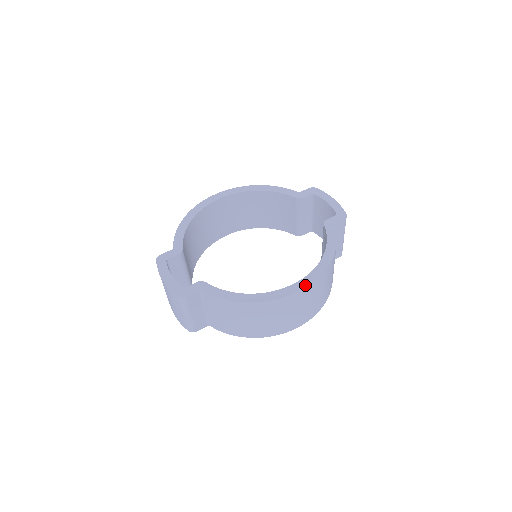
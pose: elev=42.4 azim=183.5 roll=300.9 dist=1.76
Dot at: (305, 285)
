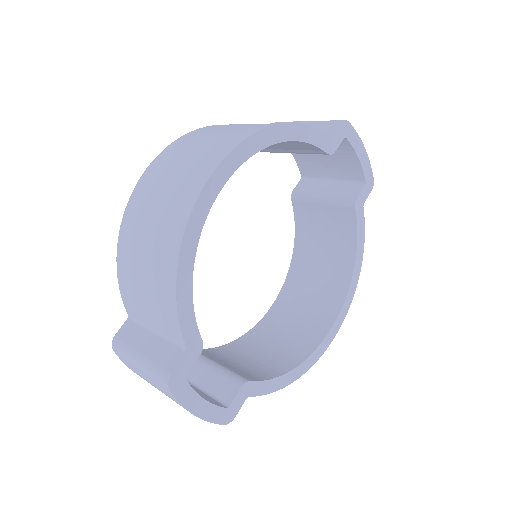
Dot at: (342, 322)
